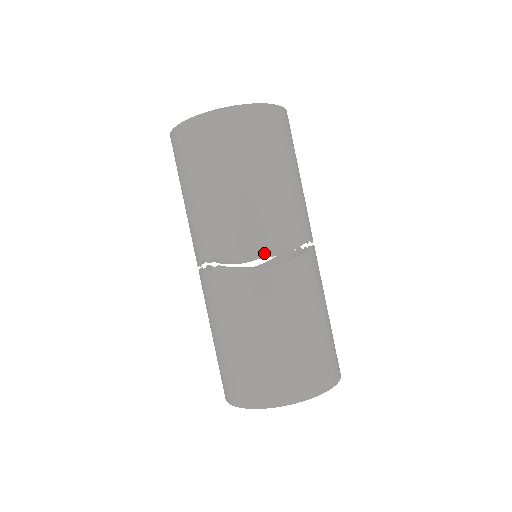
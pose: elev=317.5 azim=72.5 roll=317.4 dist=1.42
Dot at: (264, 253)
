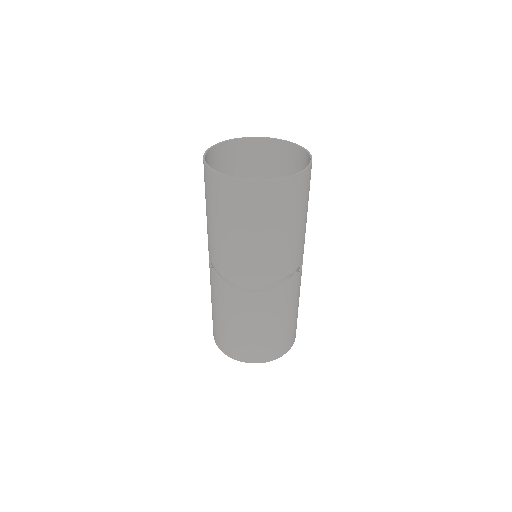
Dot at: (240, 282)
